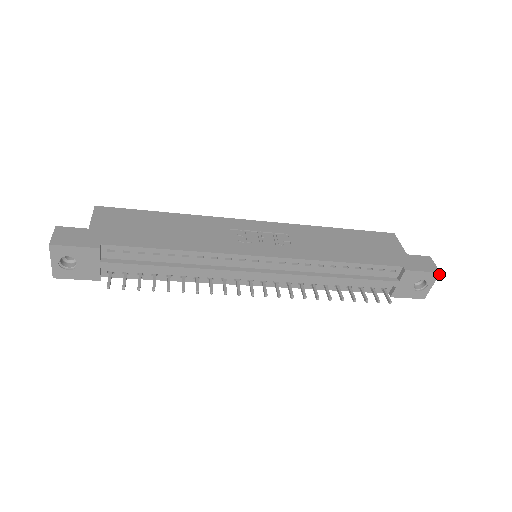
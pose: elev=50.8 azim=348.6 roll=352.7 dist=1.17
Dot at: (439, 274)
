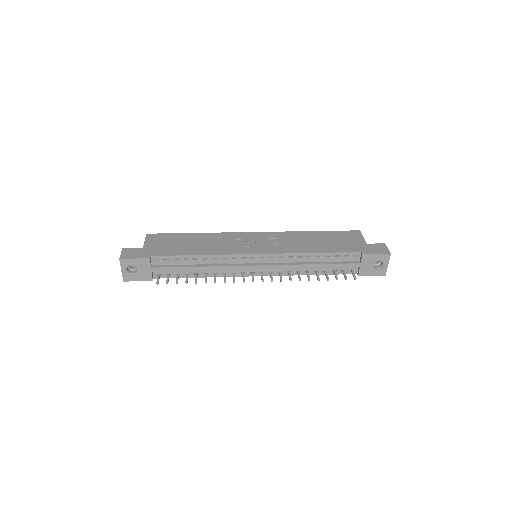
Dot at: (390, 255)
